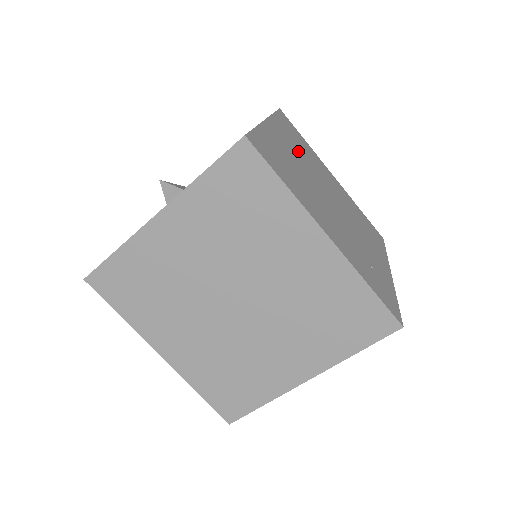
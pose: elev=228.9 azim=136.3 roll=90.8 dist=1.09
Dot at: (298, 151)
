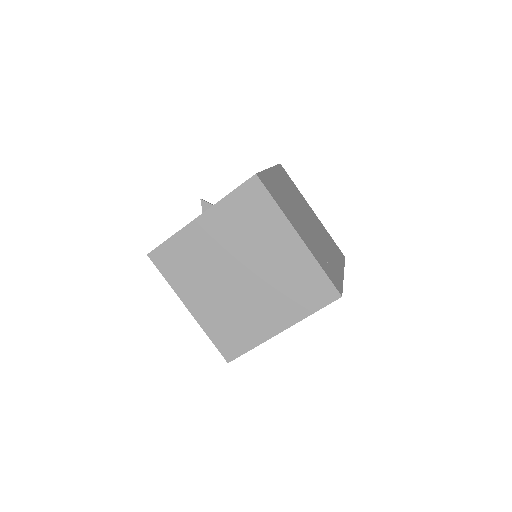
Dot at: (289, 190)
